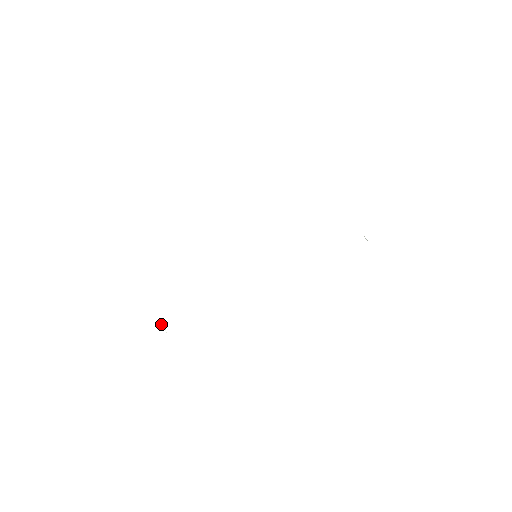
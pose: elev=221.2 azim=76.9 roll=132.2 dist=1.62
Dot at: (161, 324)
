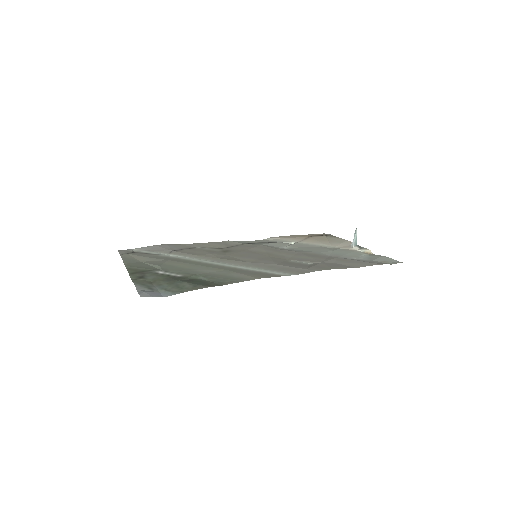
Dot at: (128, 252)
